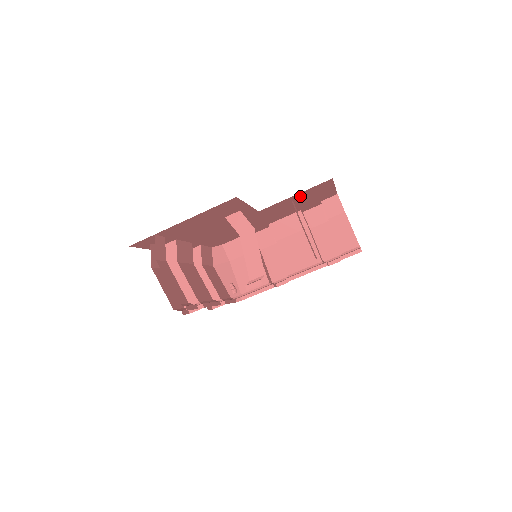
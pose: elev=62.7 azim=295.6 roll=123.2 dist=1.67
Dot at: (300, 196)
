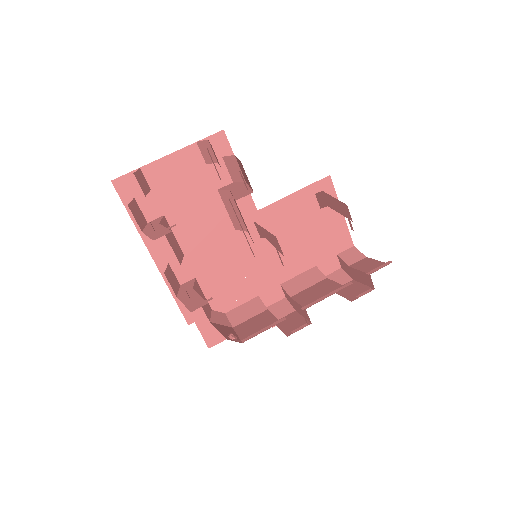
Dot at: (302, 205)
